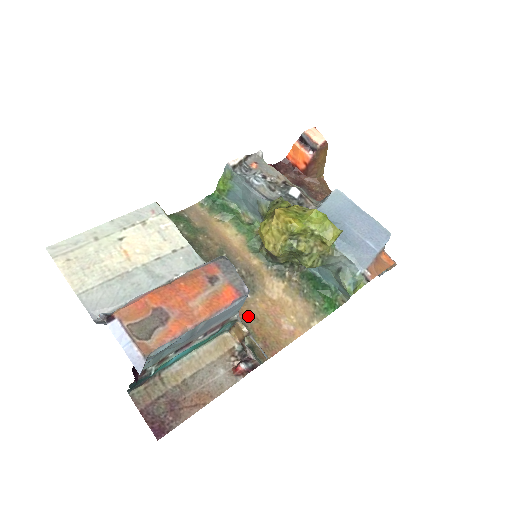
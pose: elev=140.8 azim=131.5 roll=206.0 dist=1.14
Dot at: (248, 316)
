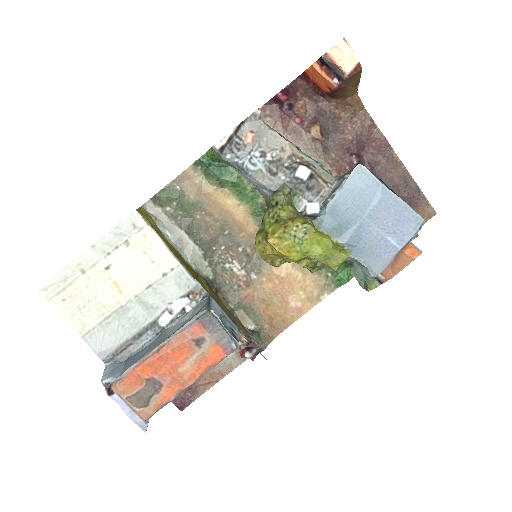
Dot at: (254, 299)
